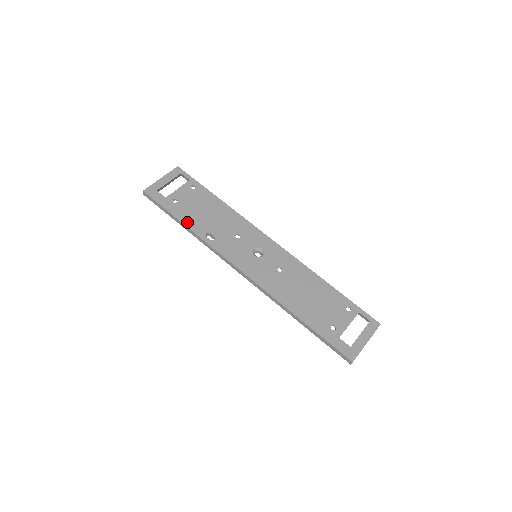
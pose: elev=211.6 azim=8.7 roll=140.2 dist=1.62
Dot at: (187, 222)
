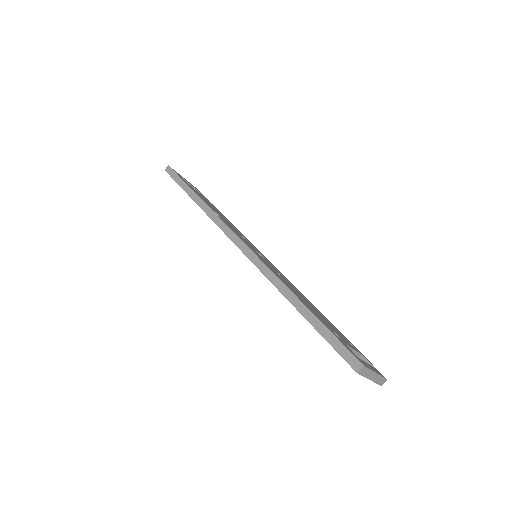
Dot at: (200, 197)
